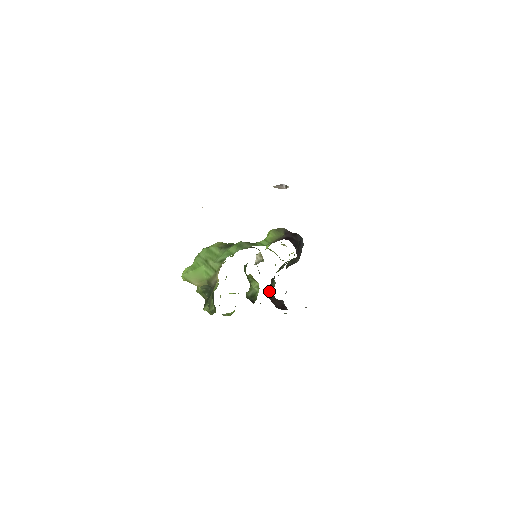
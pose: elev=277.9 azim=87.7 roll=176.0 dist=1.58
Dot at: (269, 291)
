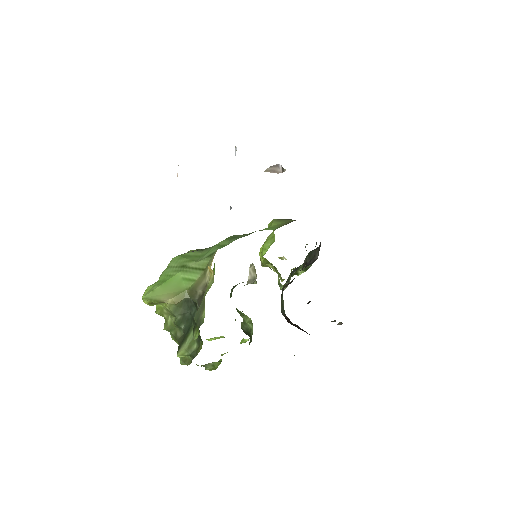
Dot at: occluded
